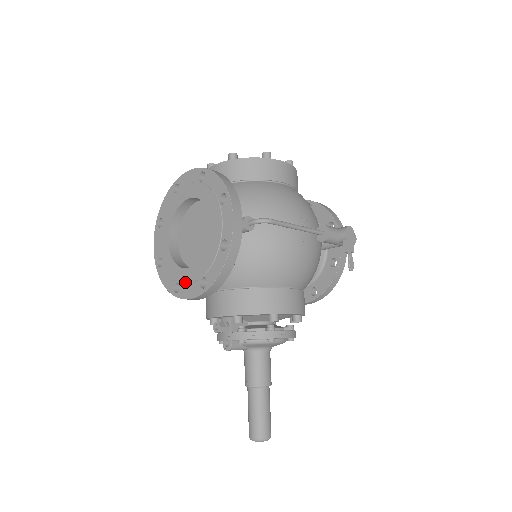
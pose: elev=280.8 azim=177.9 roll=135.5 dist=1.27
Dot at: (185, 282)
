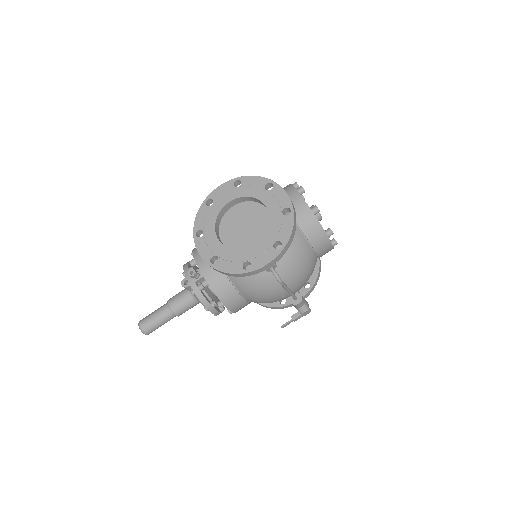
Dot at: (207, 241)
